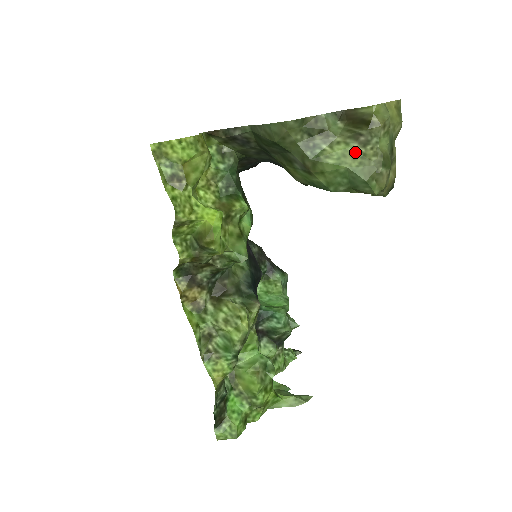
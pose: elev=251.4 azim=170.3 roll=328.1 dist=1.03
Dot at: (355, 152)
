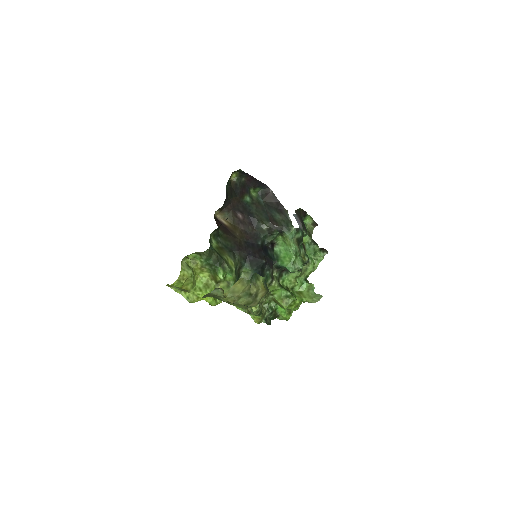
Dot at: (232, 303)
